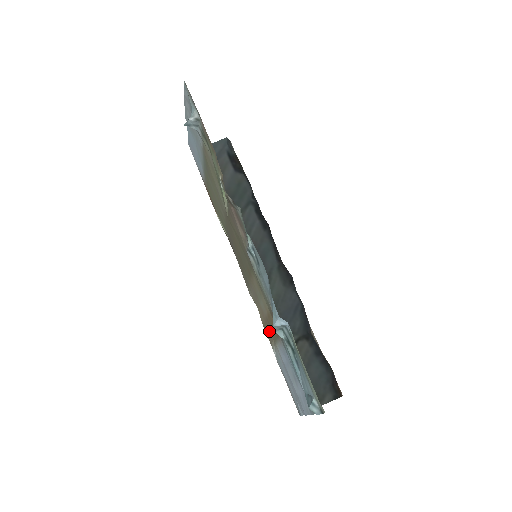
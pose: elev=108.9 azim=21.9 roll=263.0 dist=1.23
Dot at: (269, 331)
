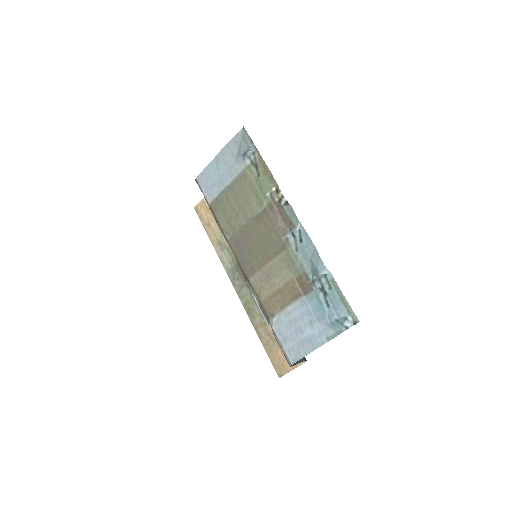
Dot at: (276, 301)
